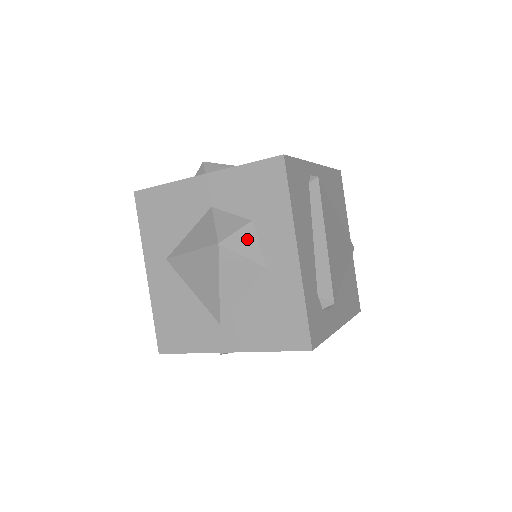
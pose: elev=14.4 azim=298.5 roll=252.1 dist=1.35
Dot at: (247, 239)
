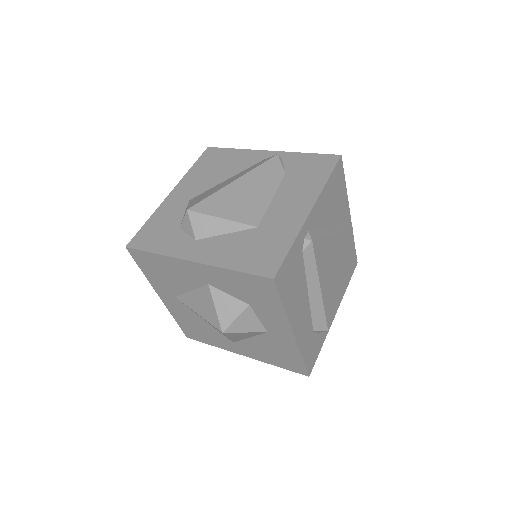
Dot at: (247, 320)
